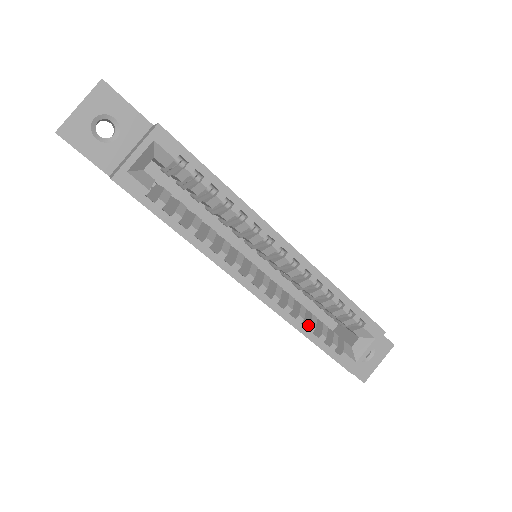
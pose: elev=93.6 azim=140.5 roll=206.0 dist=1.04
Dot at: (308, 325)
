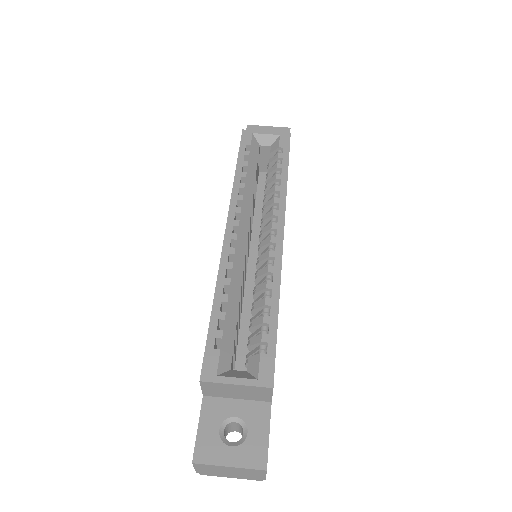
Dot at: (226, 295)
